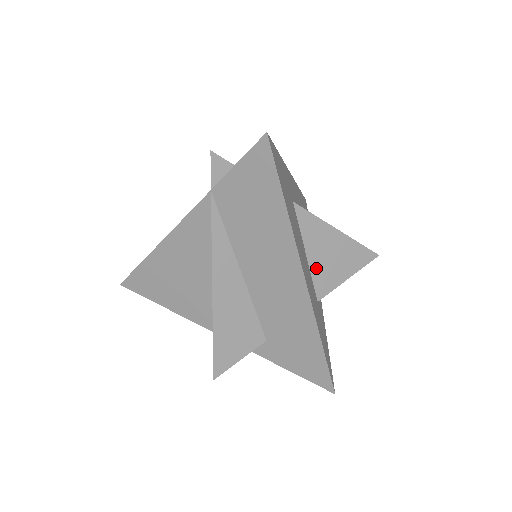
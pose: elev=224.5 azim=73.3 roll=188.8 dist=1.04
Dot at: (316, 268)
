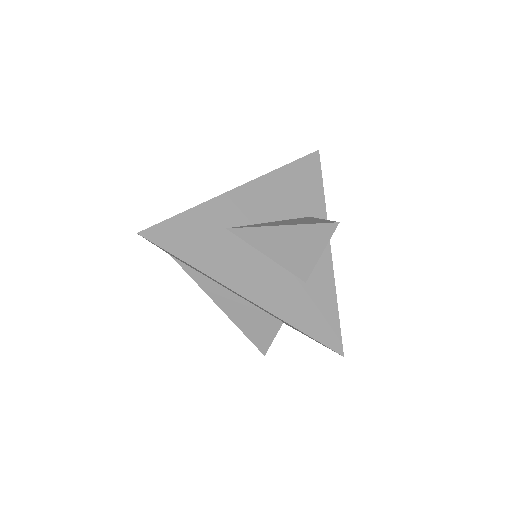
Dot at: (284, 261)
